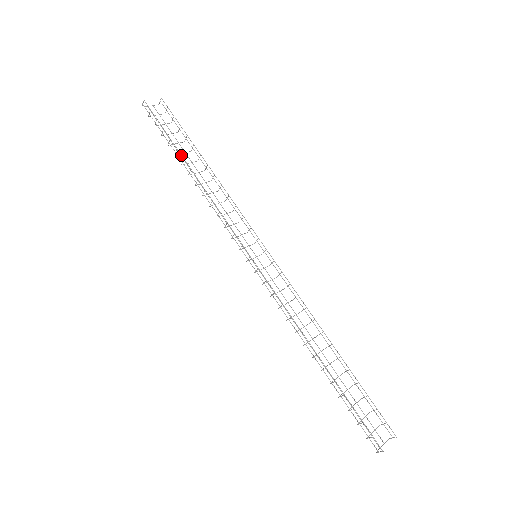
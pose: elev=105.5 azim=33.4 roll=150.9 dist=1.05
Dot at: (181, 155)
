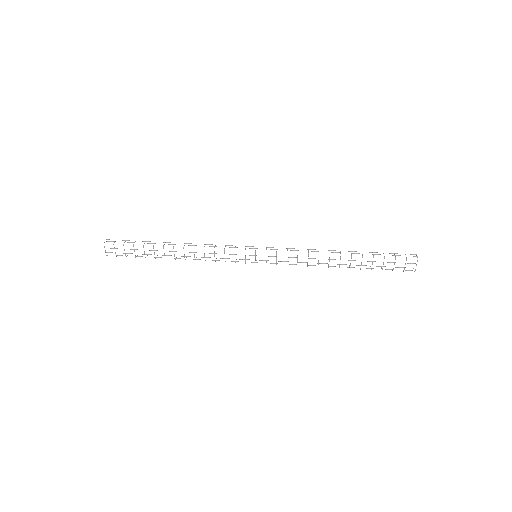
Dot at: occluded
